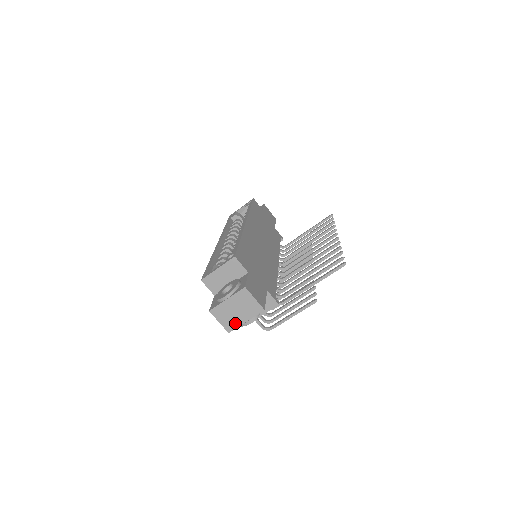
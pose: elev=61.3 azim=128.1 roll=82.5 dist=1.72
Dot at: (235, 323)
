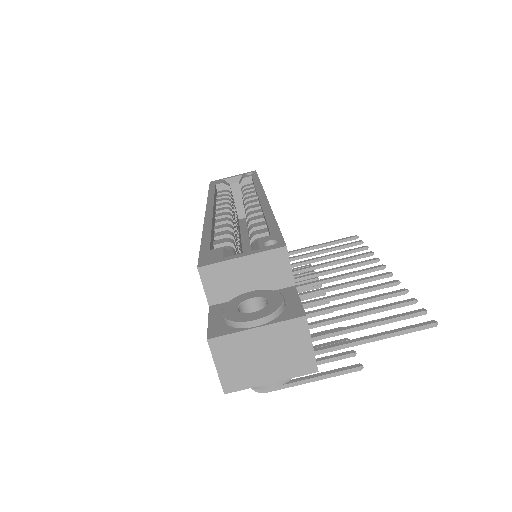
Dot at: (247, 379)
